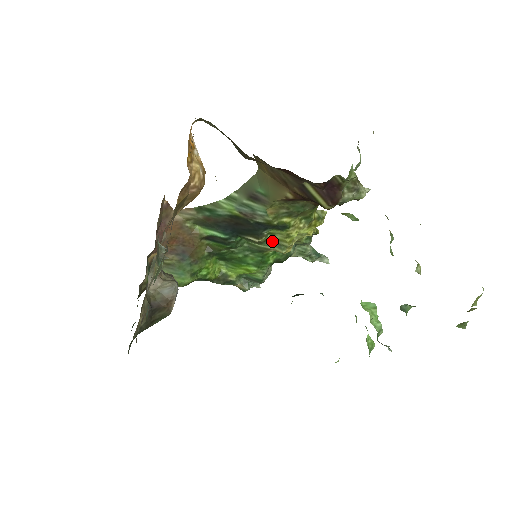
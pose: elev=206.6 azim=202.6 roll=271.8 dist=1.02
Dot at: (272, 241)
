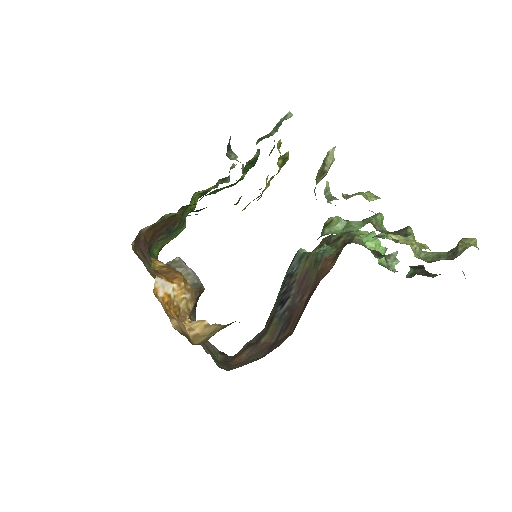
Dot at: occluded
